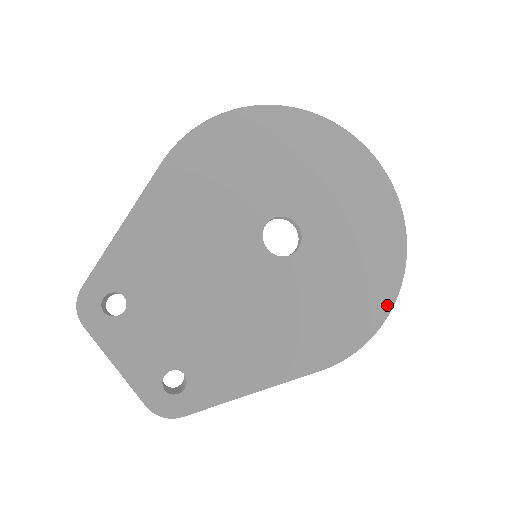
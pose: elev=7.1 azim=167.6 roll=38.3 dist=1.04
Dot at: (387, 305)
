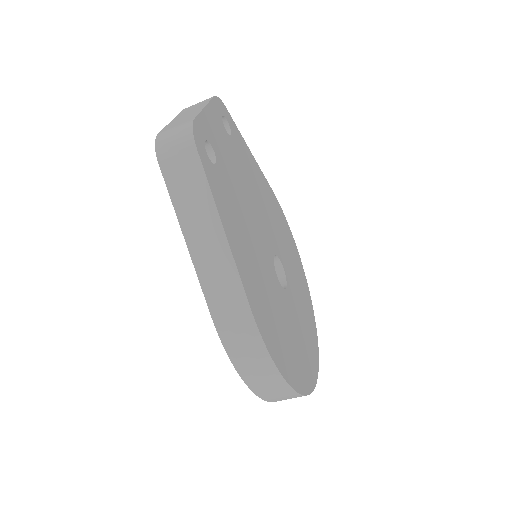
Dot at: (290, 380)
